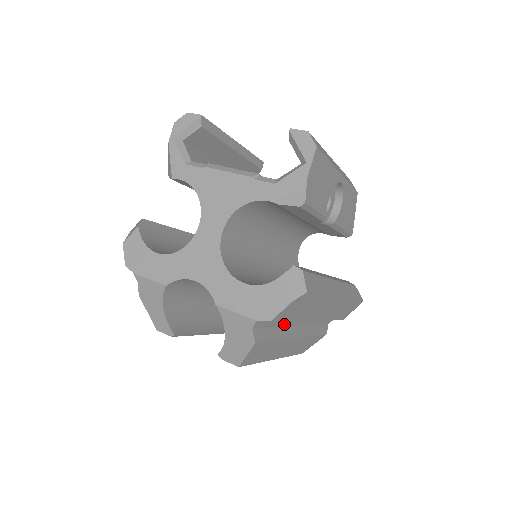
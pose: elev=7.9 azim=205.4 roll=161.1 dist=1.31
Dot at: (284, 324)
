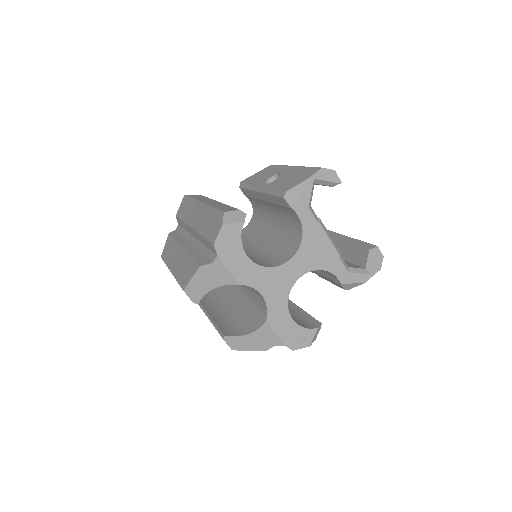
Dot at: occluded
